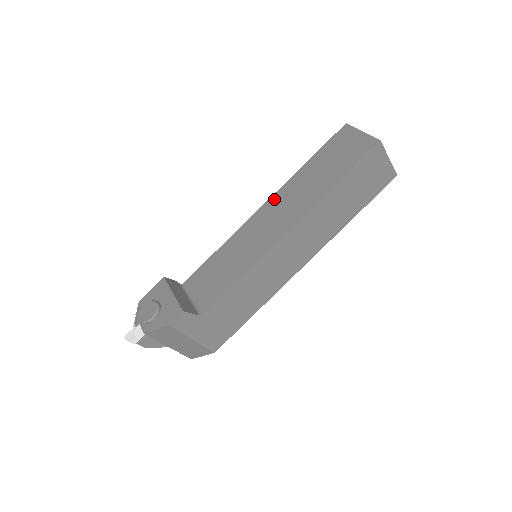
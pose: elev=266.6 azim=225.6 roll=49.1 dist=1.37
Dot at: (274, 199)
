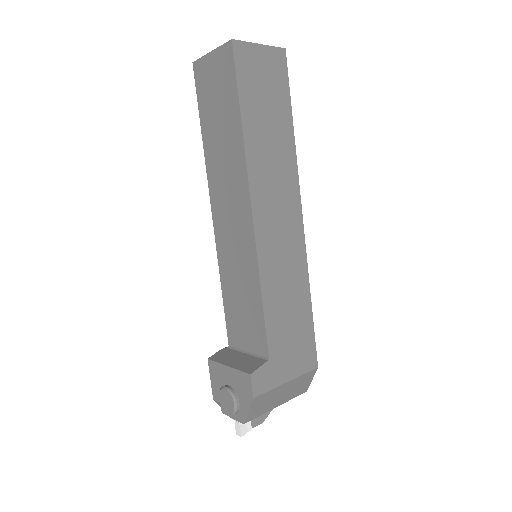
Dot at: (213, 195)
